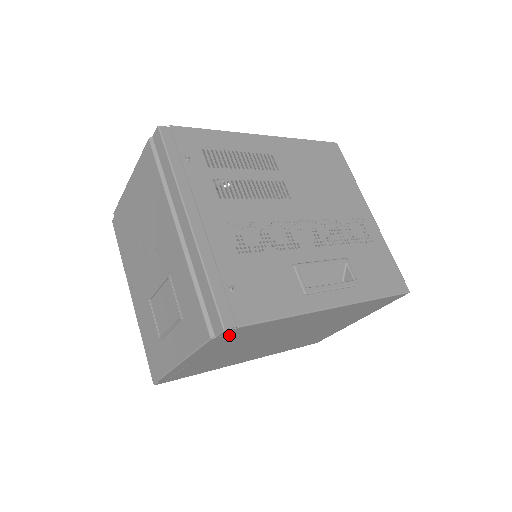
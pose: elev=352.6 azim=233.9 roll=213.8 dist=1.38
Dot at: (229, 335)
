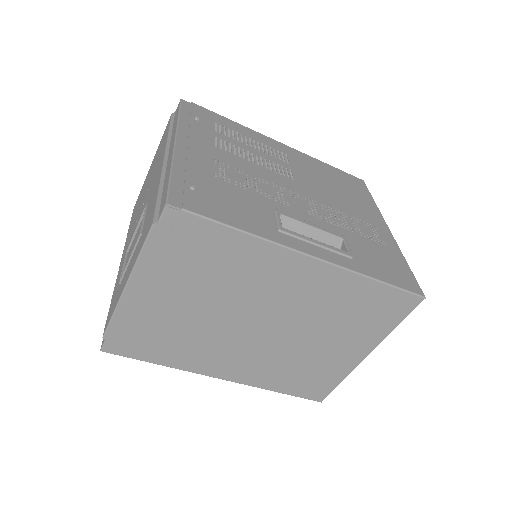
Dot at: (176, 231)
